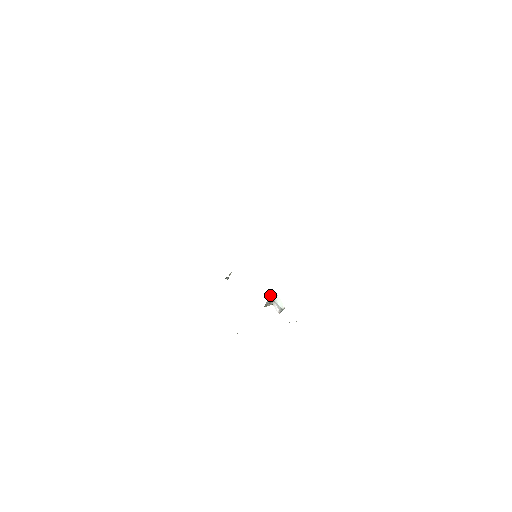
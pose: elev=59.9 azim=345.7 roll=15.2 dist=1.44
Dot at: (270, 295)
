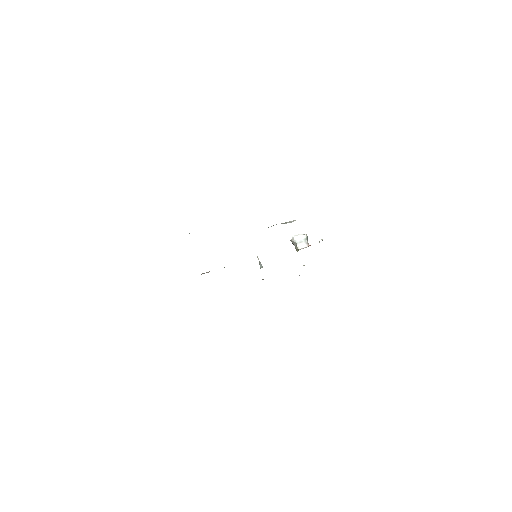
Dot at: occluded
